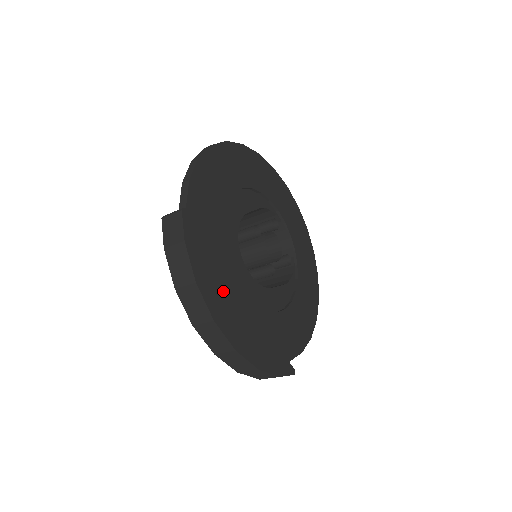
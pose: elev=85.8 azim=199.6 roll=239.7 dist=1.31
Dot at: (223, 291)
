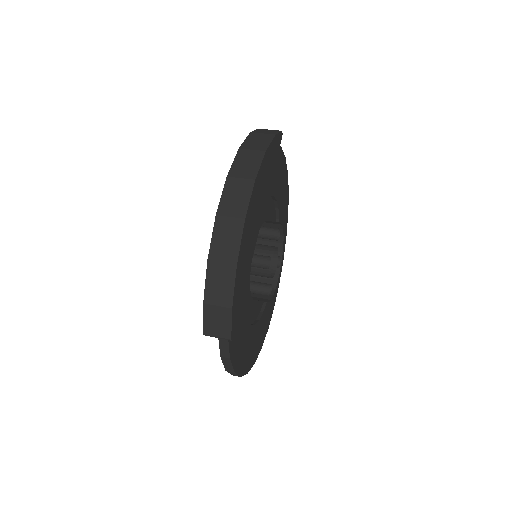
Dot at: (262, 192)
